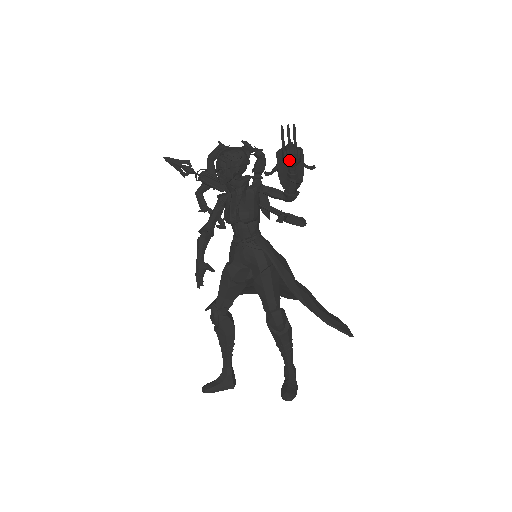
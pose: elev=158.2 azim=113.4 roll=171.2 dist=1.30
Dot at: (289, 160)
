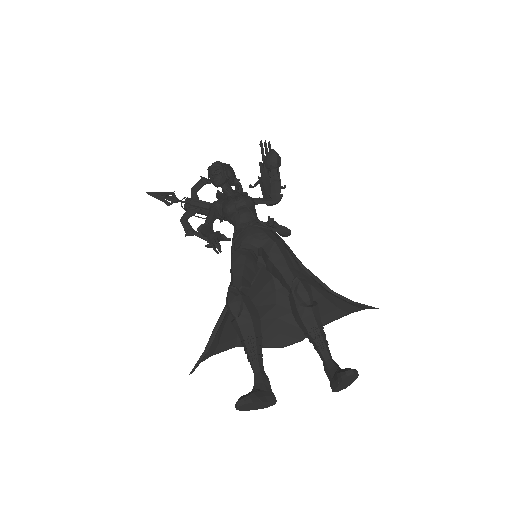
Dot at: (274, 158)
